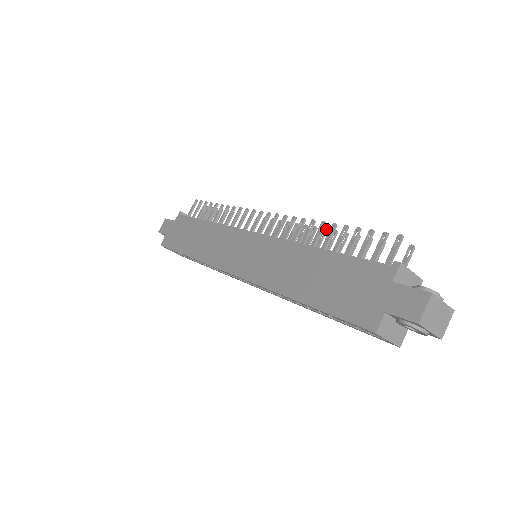
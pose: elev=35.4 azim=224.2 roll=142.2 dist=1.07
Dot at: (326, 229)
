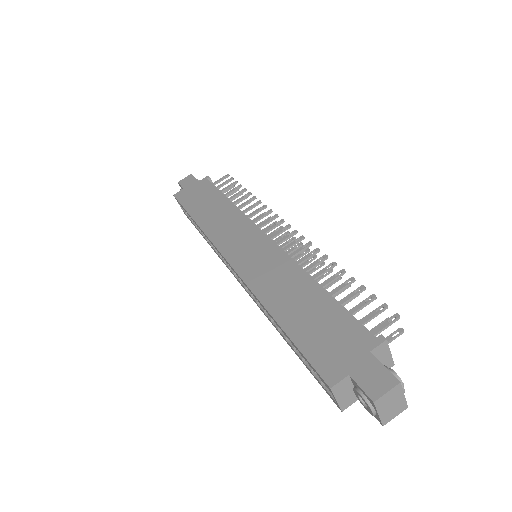
Dot at: (332, 269)
